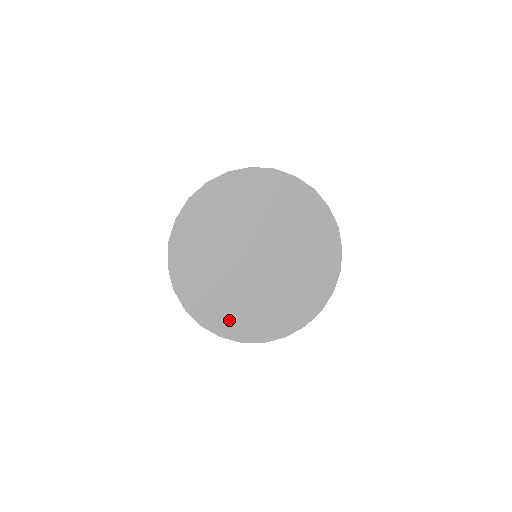
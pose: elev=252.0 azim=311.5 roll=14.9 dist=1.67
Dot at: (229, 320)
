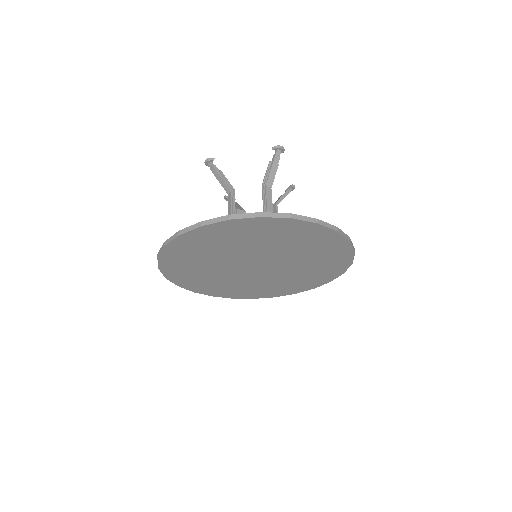
Dot at: (289, 288)
